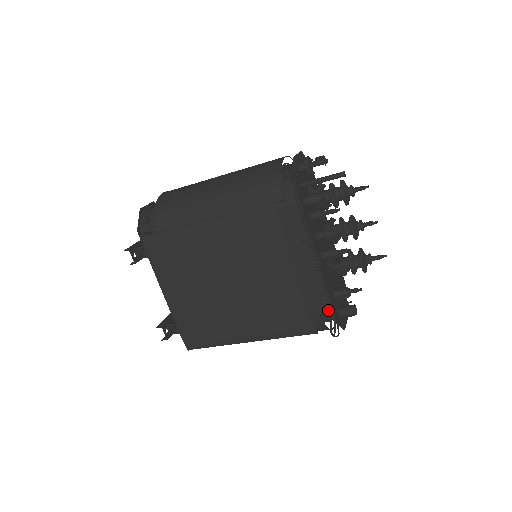
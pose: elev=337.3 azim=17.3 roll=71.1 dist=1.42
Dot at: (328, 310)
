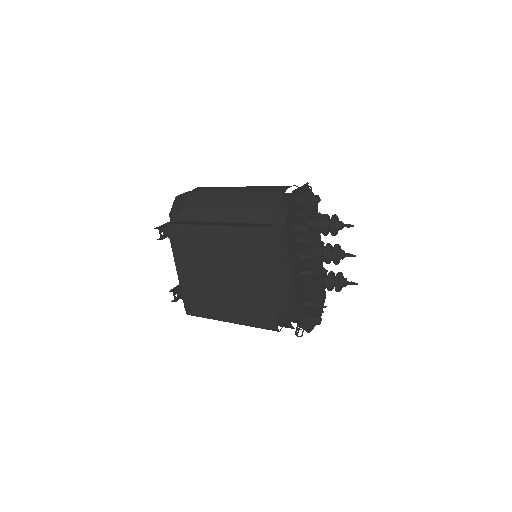
Dot at: occluded
